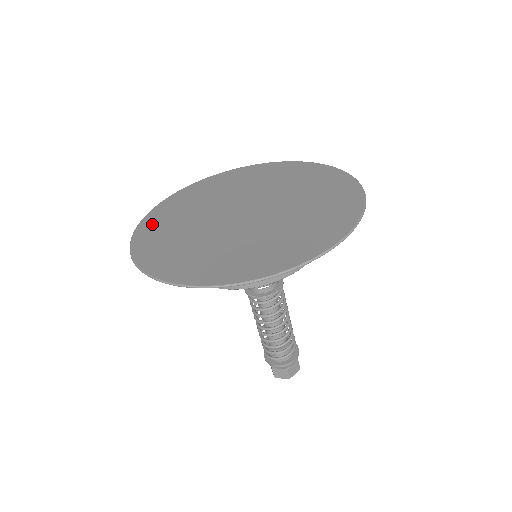
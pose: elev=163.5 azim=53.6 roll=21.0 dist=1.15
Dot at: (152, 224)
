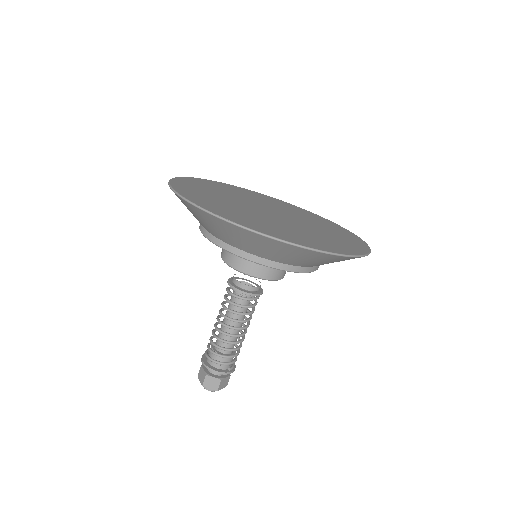
Dot at: (227, 186)
